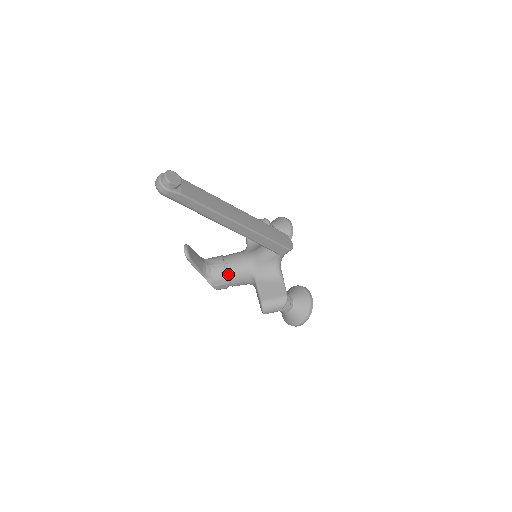
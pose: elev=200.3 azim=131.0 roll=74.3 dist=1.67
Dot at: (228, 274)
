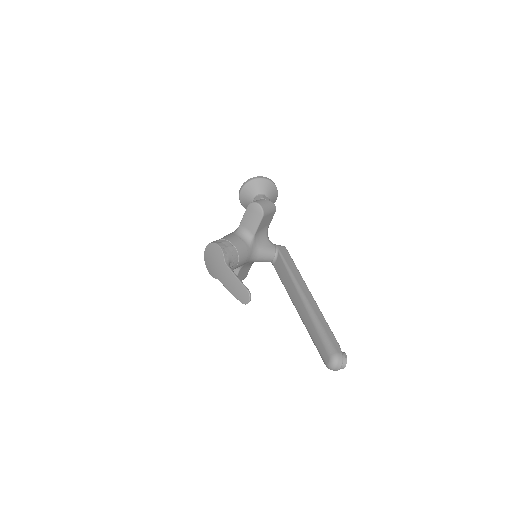
Dot at: occluded
